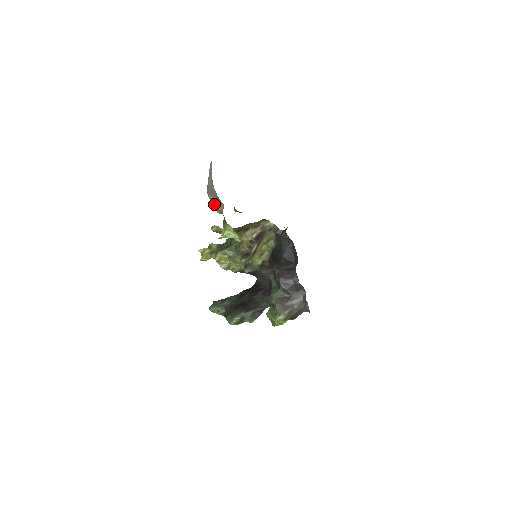
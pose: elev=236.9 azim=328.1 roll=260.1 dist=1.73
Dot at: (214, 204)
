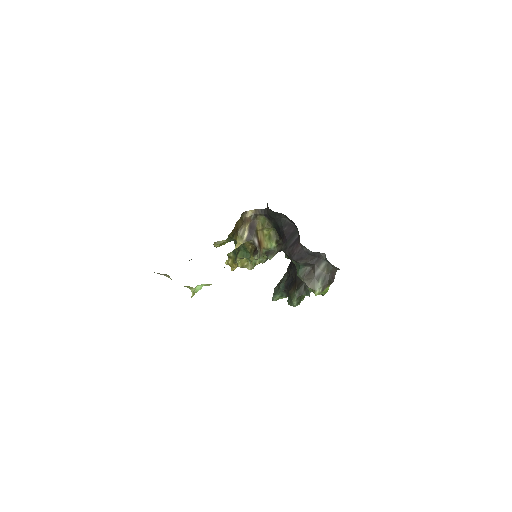
Dot at: occluded
